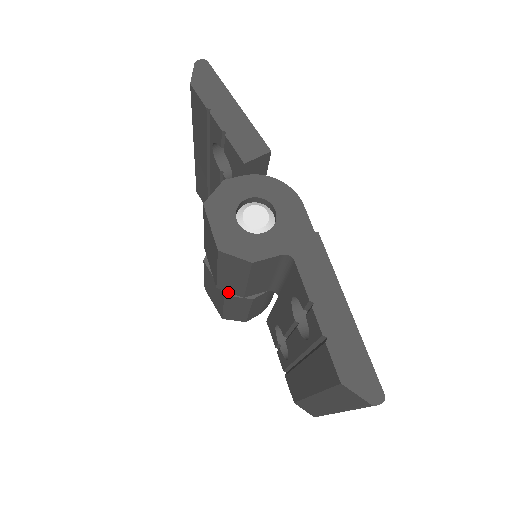
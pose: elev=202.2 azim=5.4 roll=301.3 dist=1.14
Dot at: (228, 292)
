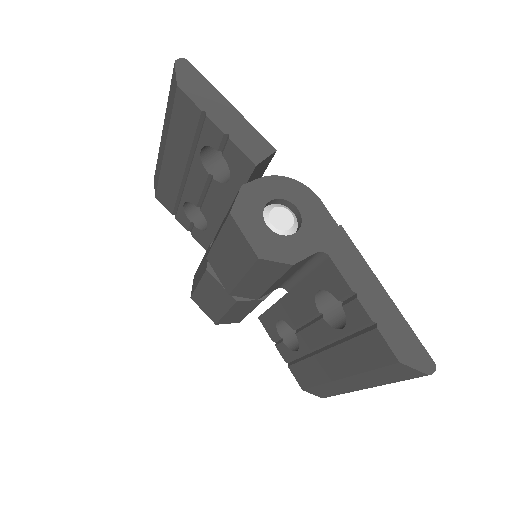
Dot at: (239, 297)
